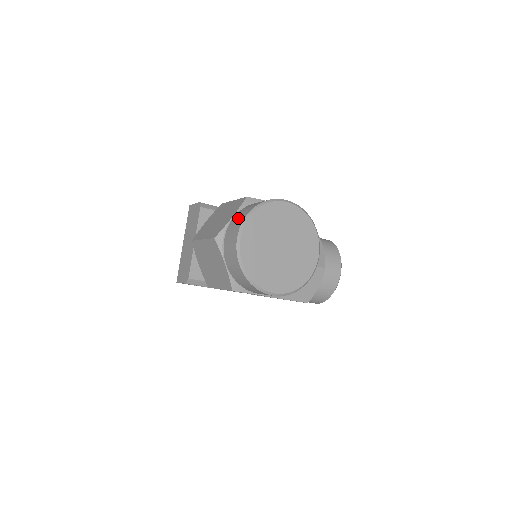
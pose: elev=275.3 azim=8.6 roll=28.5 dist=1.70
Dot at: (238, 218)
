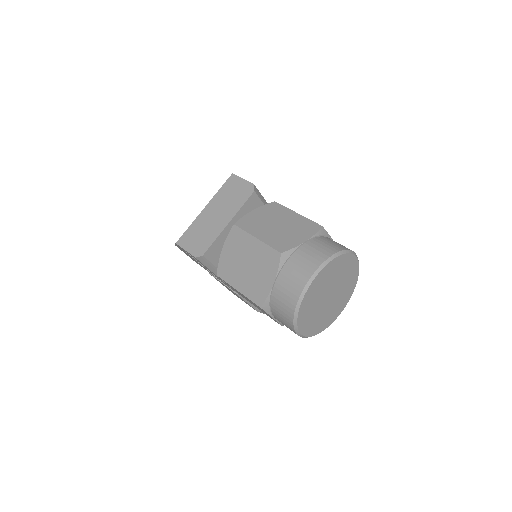
Dot at: (316, 250)
